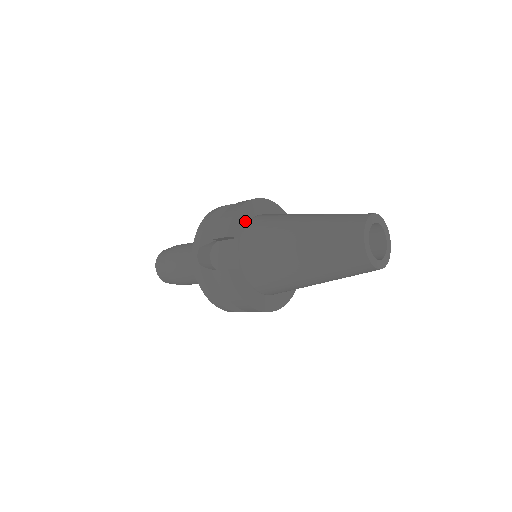
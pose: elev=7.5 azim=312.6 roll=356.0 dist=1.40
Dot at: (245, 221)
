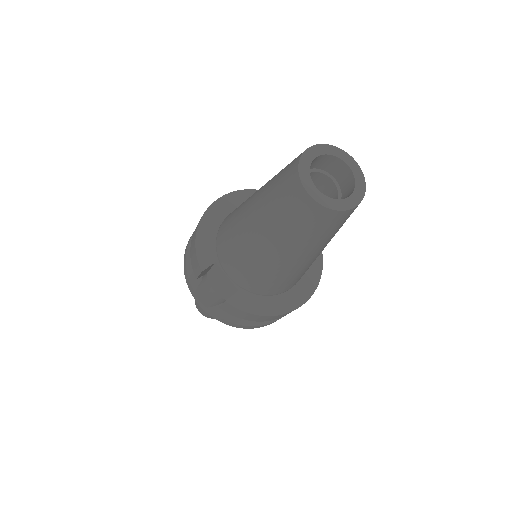
Dot at: (212, 239)
